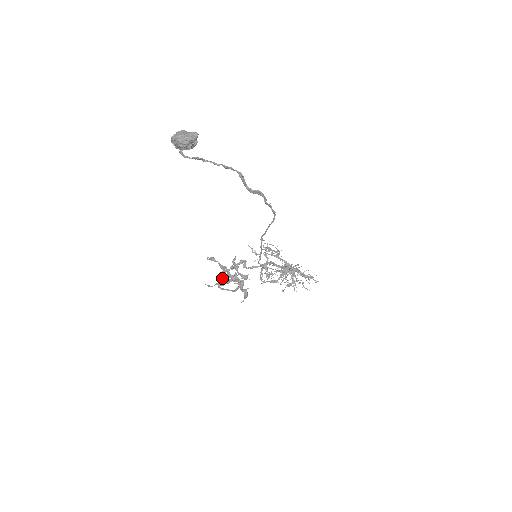
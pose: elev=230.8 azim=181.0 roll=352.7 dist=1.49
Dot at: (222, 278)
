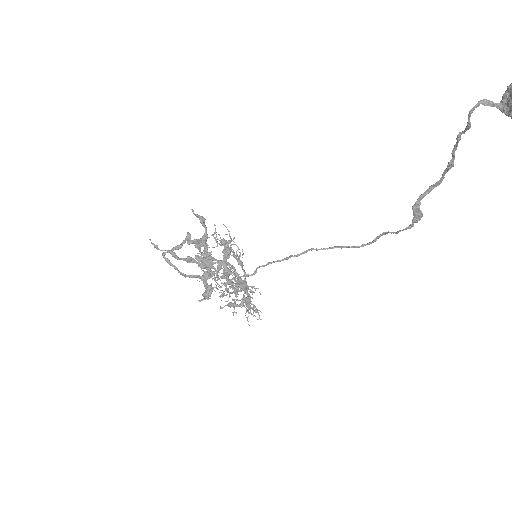
Dot at: (175, 246)
